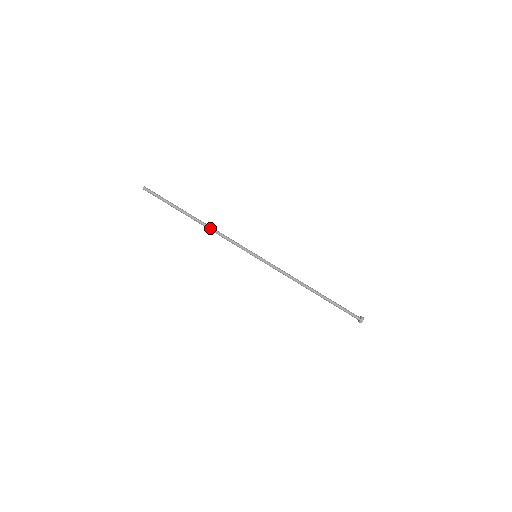
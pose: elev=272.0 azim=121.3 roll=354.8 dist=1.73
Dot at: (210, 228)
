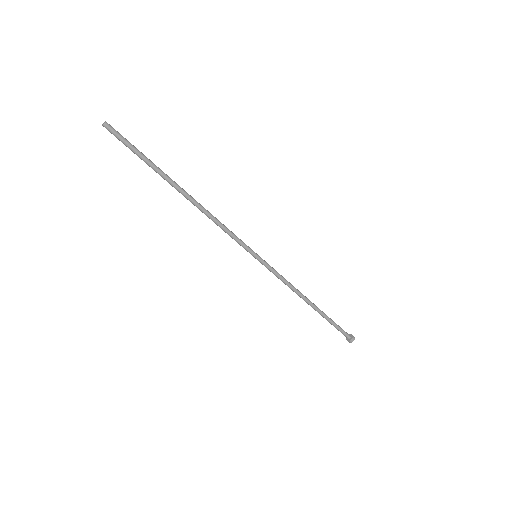
Dot at: (201, 211)
